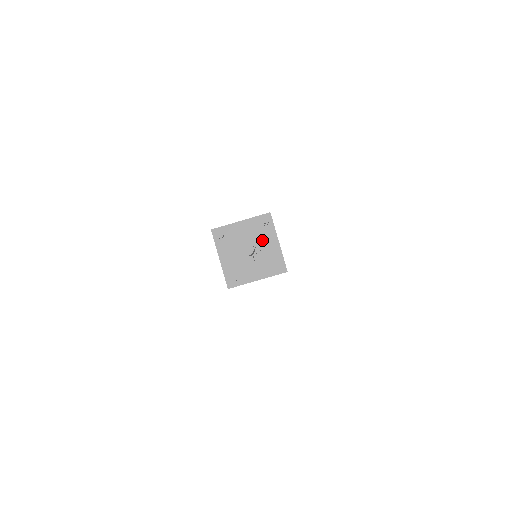
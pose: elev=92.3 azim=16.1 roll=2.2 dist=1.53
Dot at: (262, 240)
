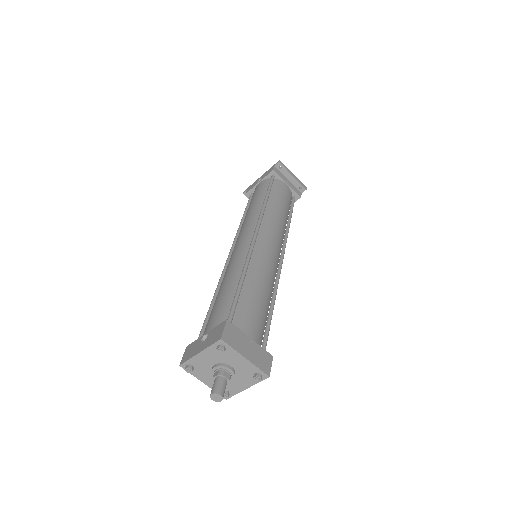
Dot at: (229, 361)
